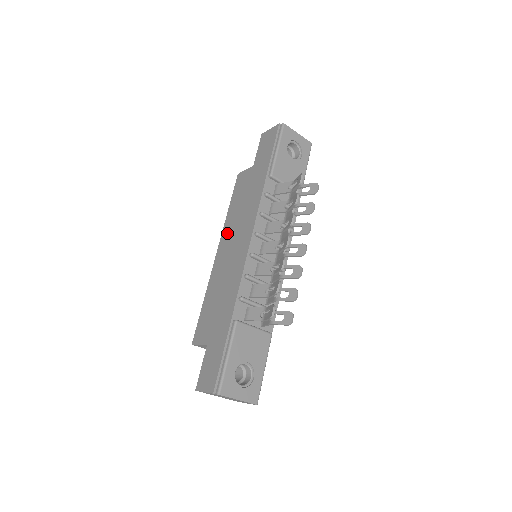
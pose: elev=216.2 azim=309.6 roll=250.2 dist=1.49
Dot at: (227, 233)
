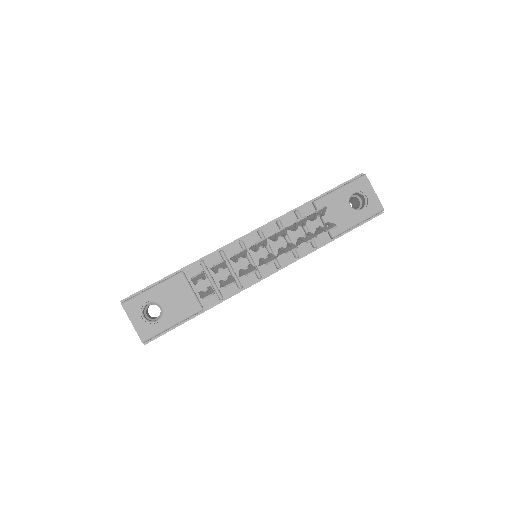
Dot at: occluded
